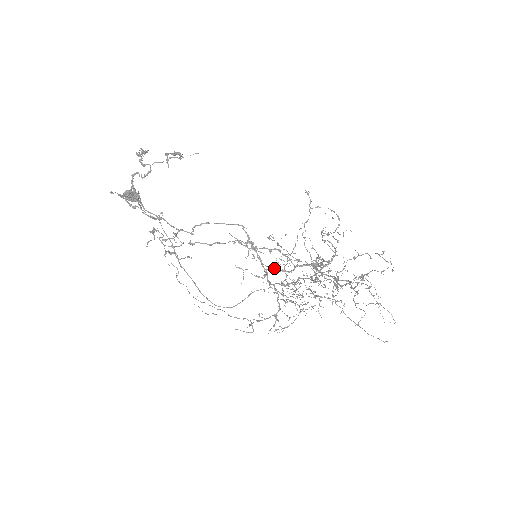
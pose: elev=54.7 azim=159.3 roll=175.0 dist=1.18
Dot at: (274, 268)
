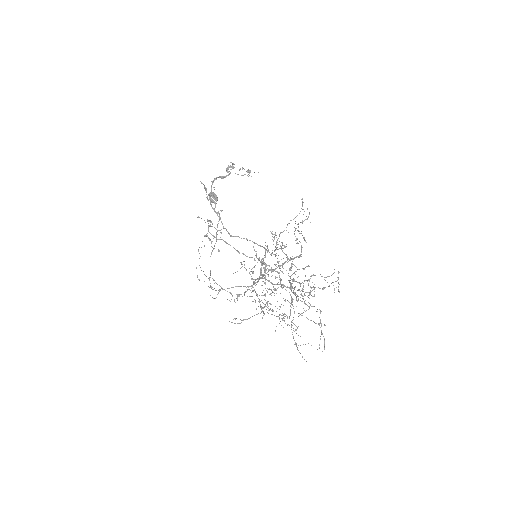
Dot at: (265, 278)
